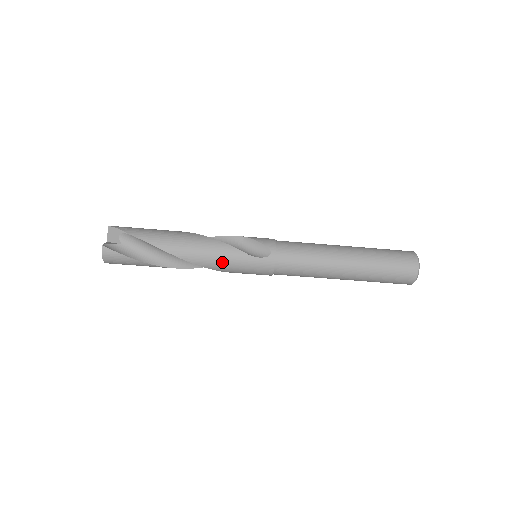
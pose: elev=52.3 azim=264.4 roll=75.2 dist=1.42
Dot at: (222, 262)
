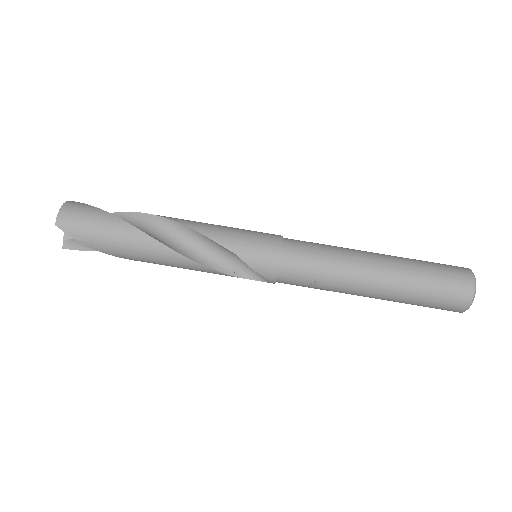
Dot at: (216, 226)
